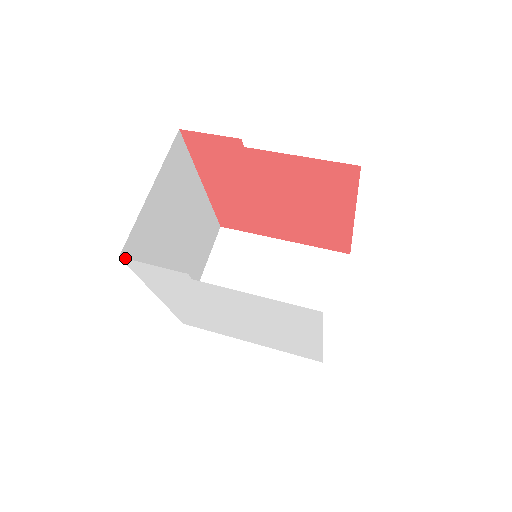
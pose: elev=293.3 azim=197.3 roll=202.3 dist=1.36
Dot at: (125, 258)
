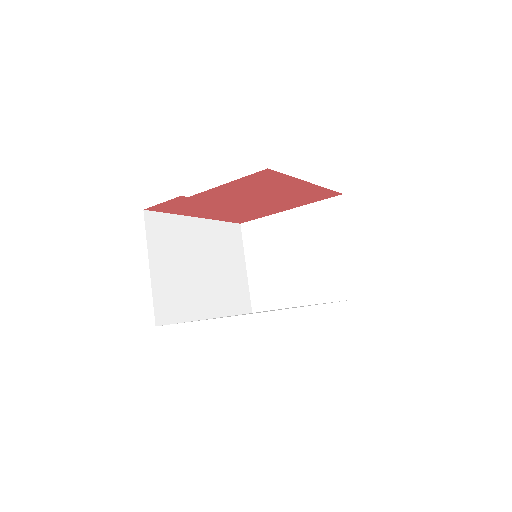
Dot at: occluded
